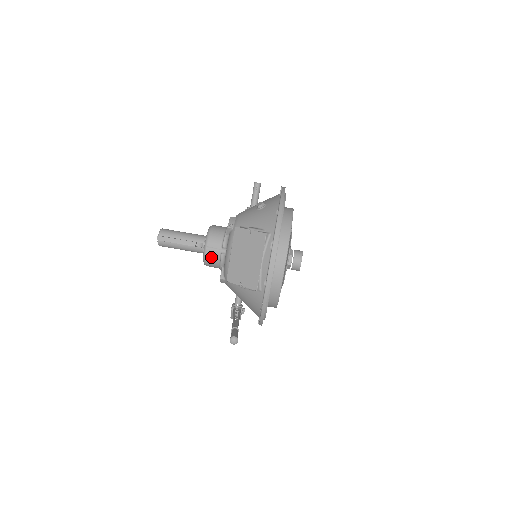
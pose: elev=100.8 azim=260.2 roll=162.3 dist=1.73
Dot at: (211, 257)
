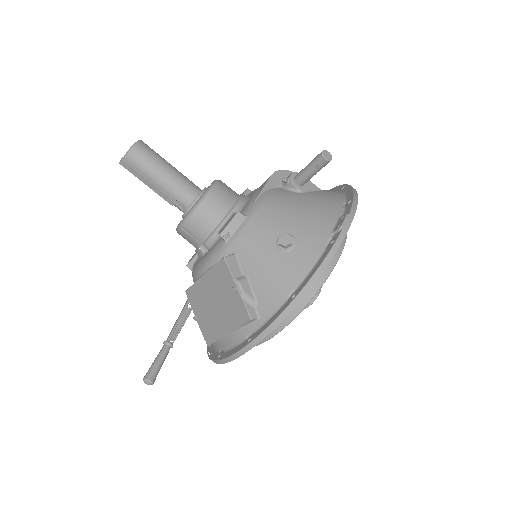
Dot at: (185, 238)
